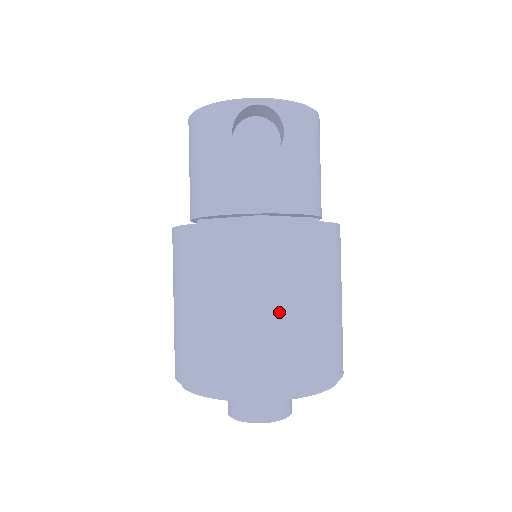
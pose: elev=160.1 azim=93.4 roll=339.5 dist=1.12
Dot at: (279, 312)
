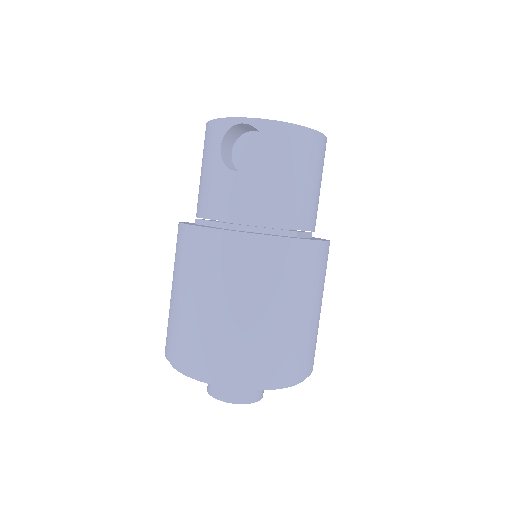
Dot at: (227, 311)
